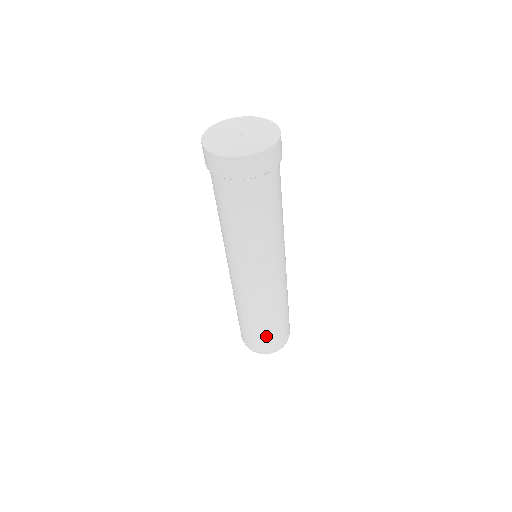
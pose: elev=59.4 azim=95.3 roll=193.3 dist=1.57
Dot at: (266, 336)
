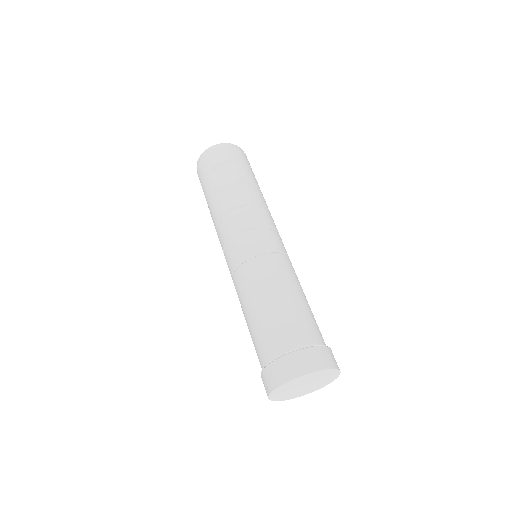
Dot at: occluded
